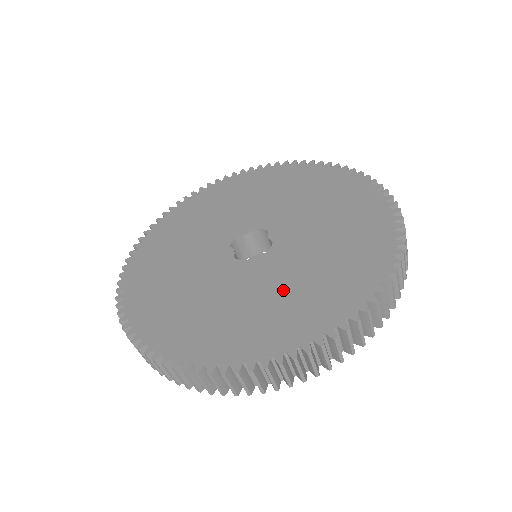
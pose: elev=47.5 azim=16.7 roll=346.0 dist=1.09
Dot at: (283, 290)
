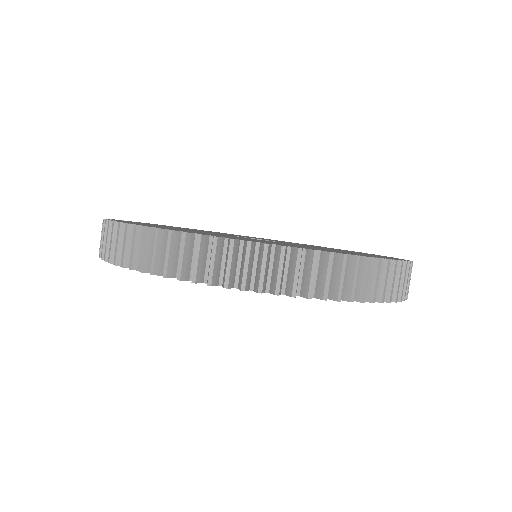
Dot at: (214, 234)
